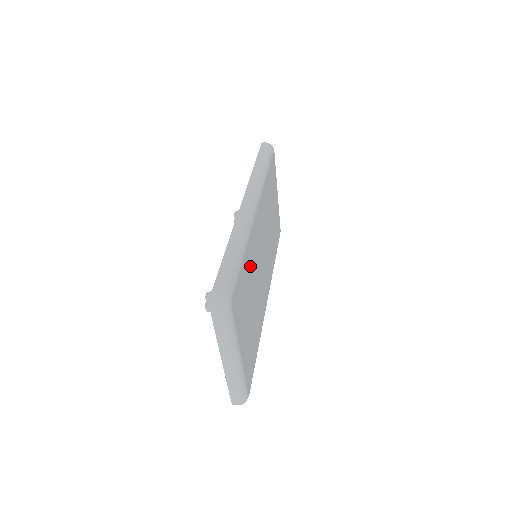
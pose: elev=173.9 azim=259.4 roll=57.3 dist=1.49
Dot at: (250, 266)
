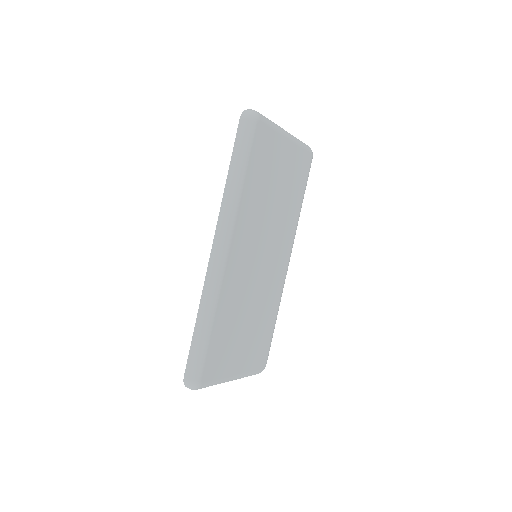
Dot at: (230, 312)
